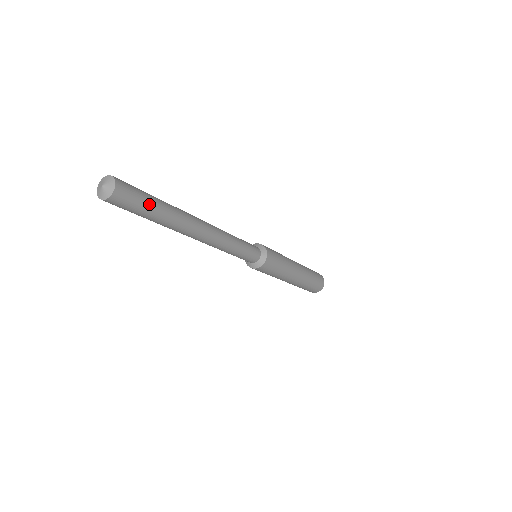
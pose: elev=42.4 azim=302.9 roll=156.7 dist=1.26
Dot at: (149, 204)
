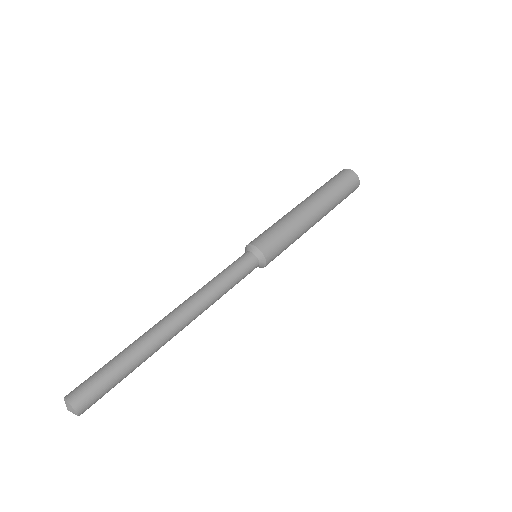
Dot at: (109, 375)
